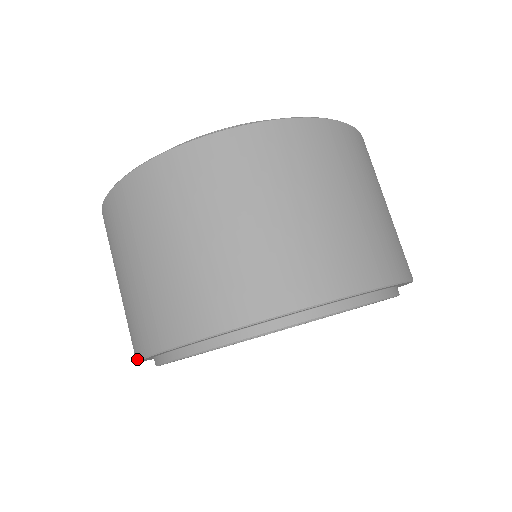
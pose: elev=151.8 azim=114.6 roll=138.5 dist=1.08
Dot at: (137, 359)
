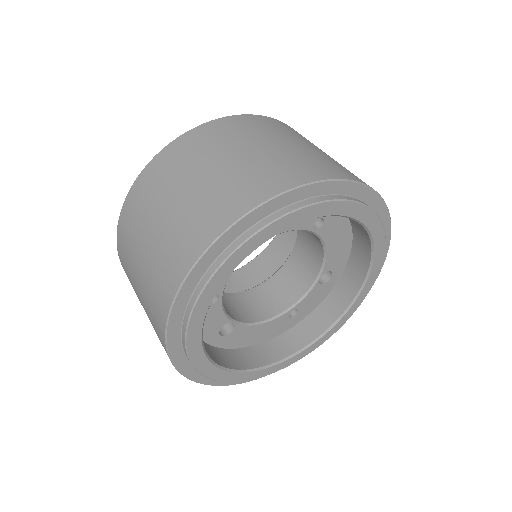
Dot at: (165, 327)
